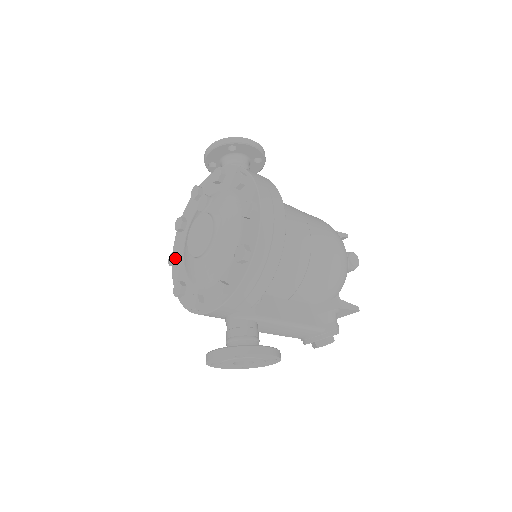
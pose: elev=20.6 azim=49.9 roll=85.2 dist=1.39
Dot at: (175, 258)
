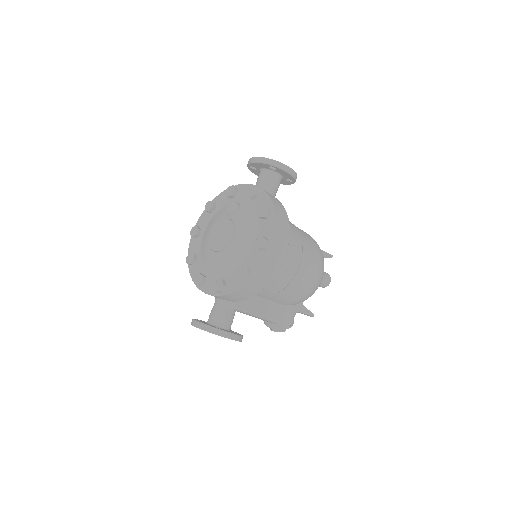
Dot at: (197, 233)
